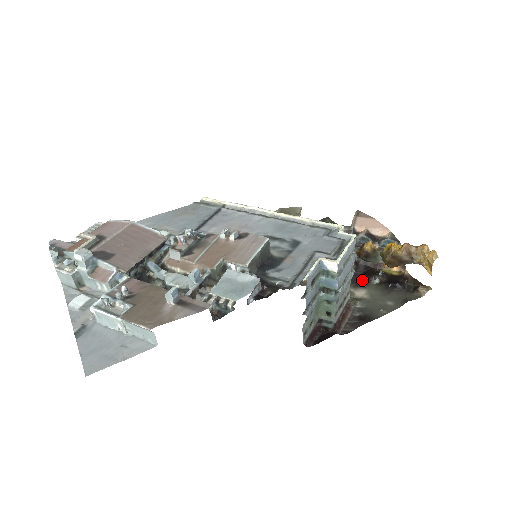
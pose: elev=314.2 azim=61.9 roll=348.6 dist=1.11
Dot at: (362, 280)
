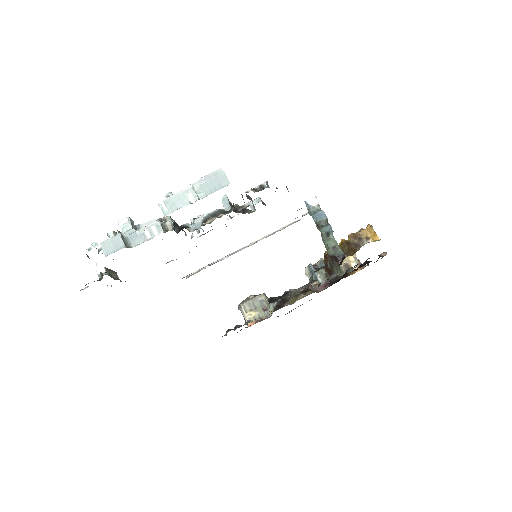
Dot at: occluded
